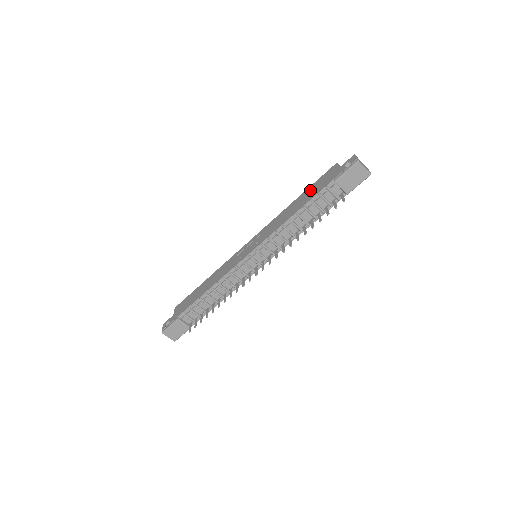
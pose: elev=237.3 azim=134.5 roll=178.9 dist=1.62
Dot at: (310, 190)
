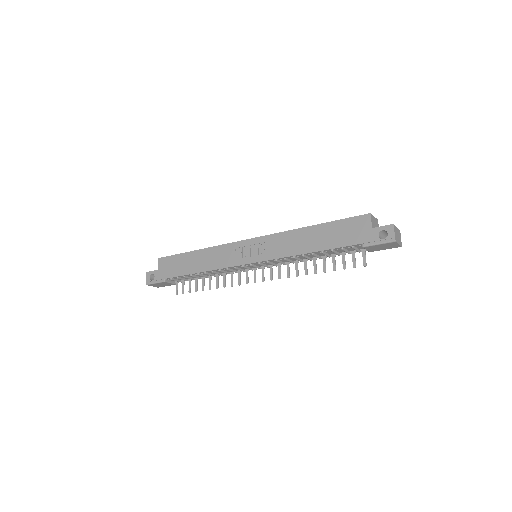
Dot at: (332, 230)
